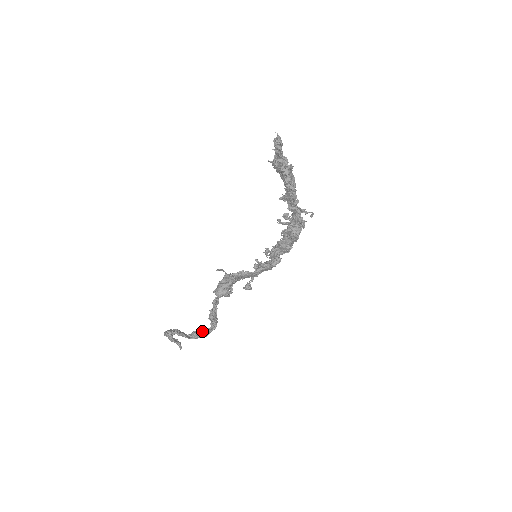
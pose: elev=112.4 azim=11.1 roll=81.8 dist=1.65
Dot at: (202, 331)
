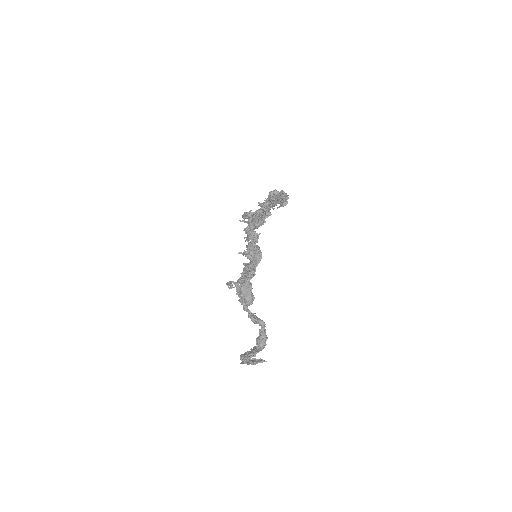
Dot at: (261, 336)
